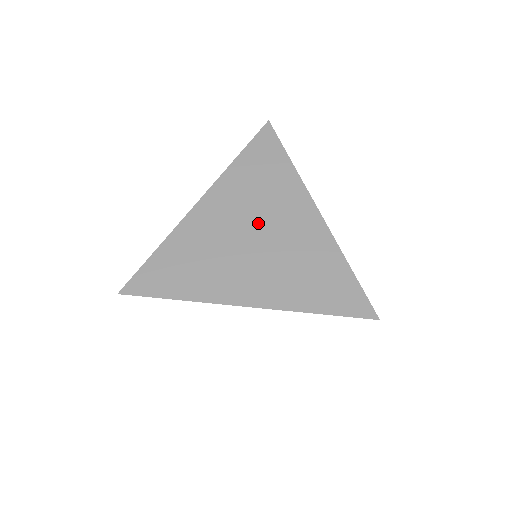
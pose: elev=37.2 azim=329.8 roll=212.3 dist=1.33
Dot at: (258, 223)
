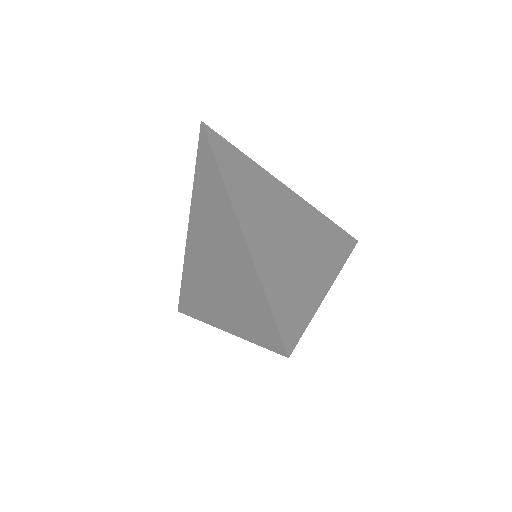
Dot at: (213, 247)
